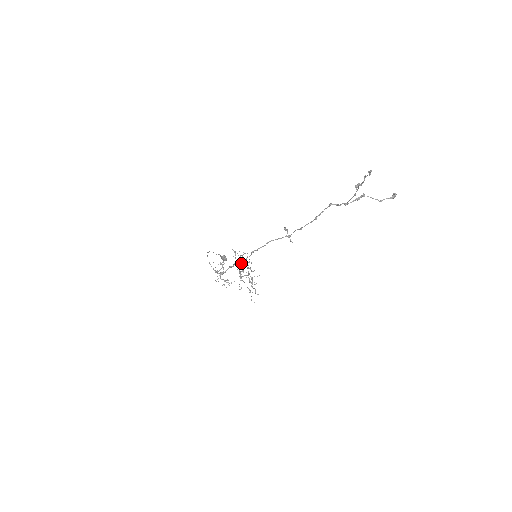
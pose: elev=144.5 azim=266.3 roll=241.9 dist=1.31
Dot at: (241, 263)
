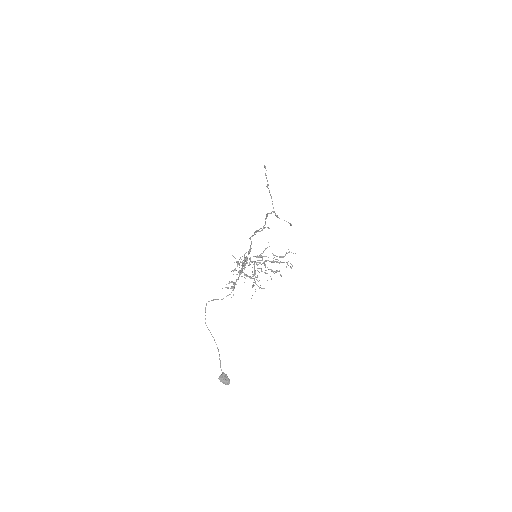
Dot at: occluded
